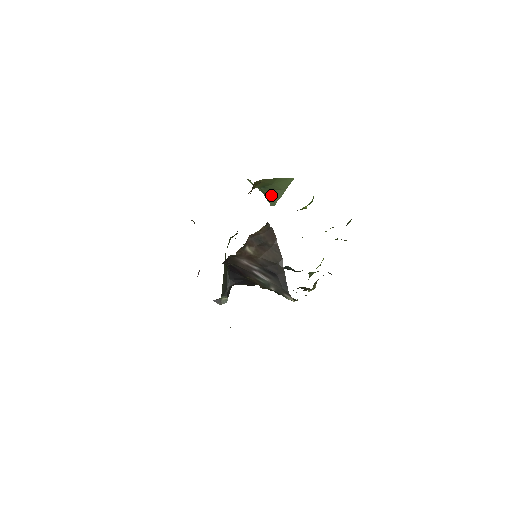
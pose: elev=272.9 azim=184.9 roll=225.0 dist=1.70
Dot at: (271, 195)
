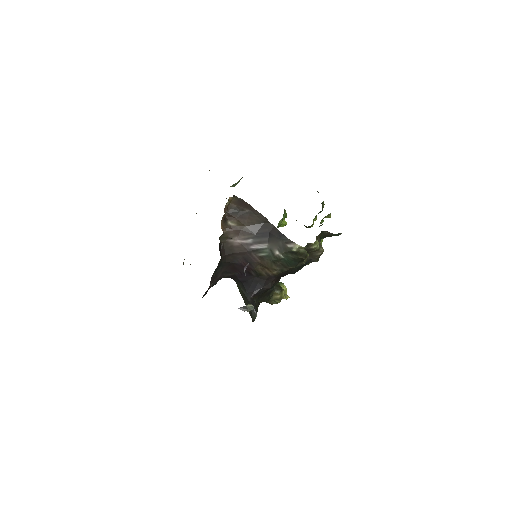
Dot at: occluded
